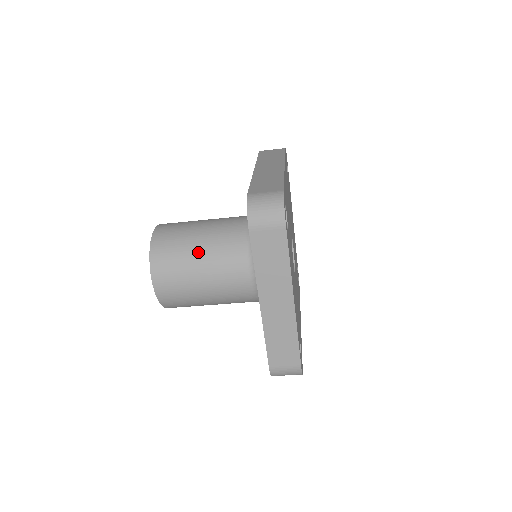
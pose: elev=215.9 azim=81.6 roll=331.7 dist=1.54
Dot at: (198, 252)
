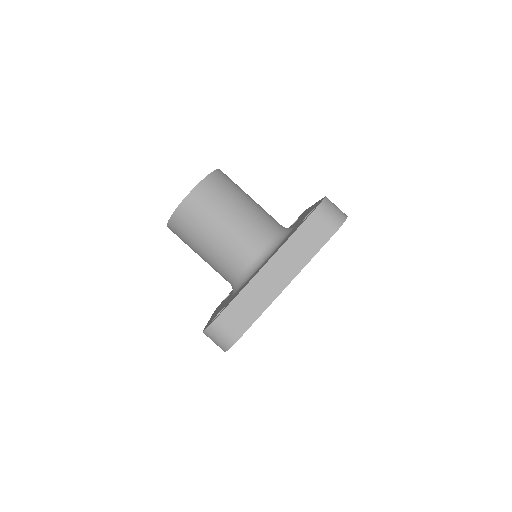
Dot at: (241, 205)
